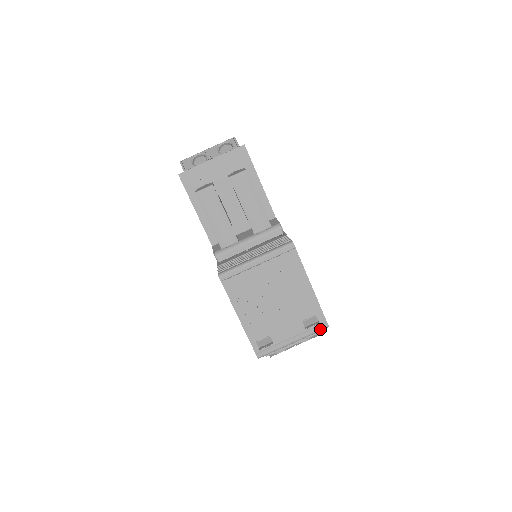
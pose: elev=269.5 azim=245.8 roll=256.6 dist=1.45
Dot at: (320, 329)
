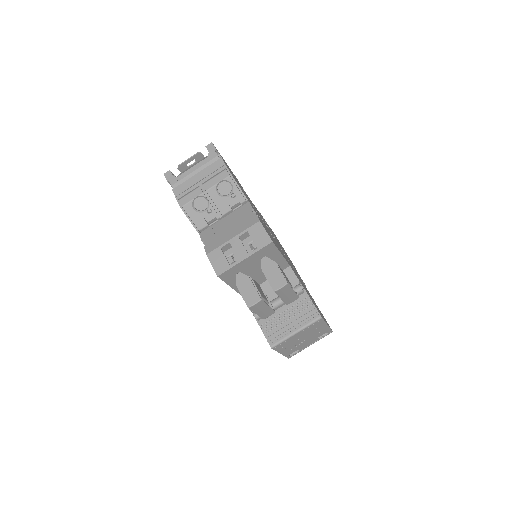
Dot at: occluded
